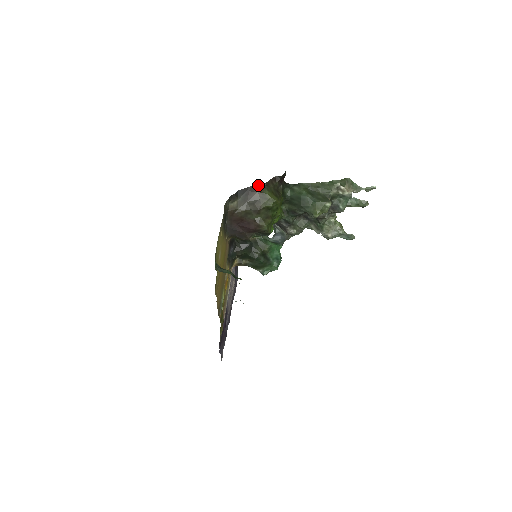
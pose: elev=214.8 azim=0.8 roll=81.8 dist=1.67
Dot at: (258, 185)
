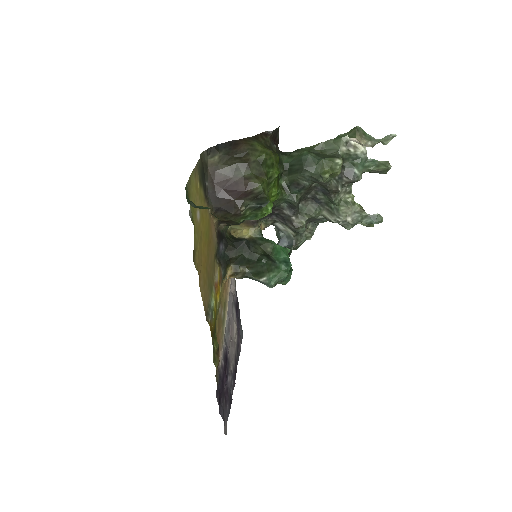
Dot at: (244, 138)
